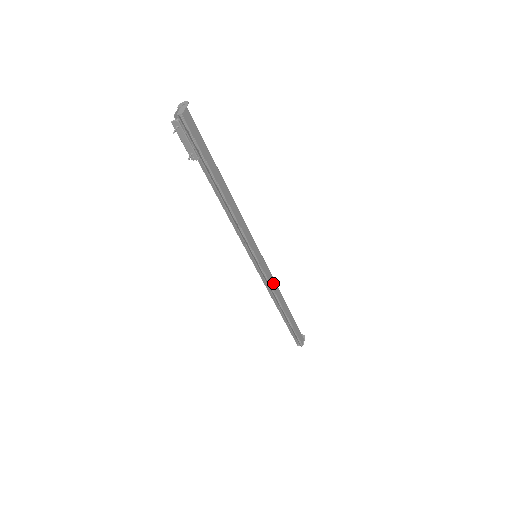
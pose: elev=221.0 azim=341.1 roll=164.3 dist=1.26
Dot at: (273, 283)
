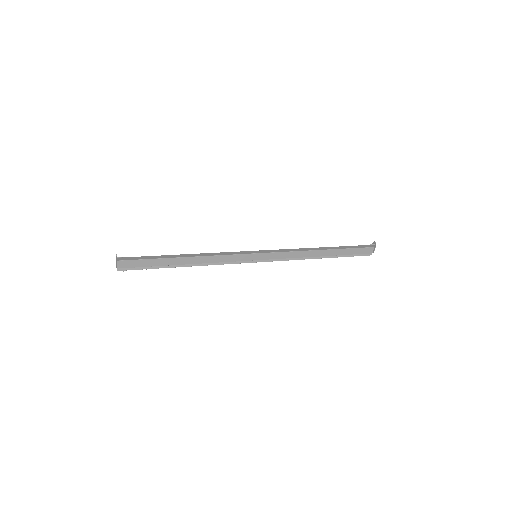
Dot at: (291, 254)
